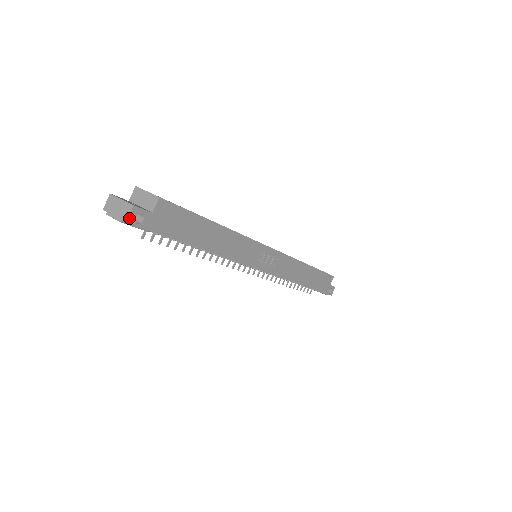
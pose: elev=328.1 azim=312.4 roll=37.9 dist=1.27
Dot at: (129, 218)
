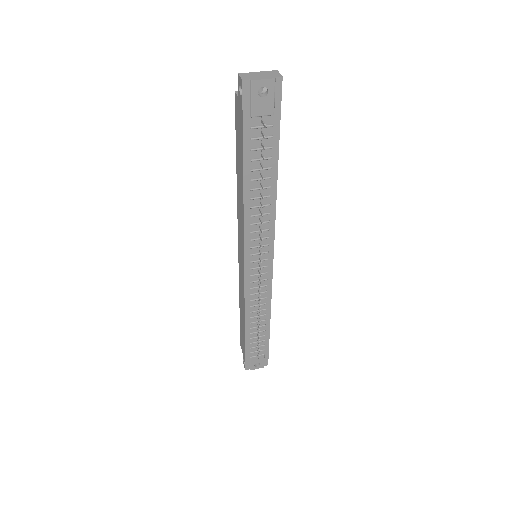
Dot at: (281, 76)
